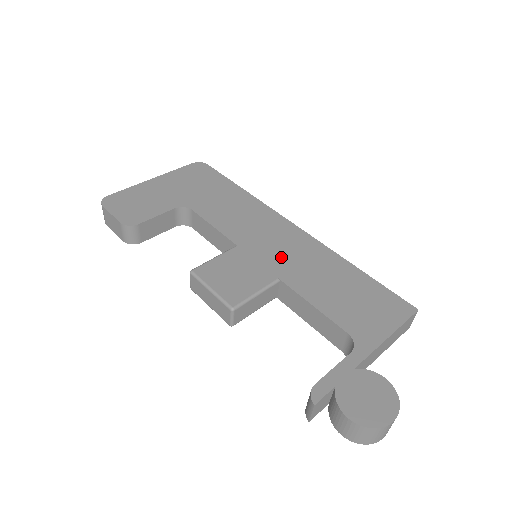
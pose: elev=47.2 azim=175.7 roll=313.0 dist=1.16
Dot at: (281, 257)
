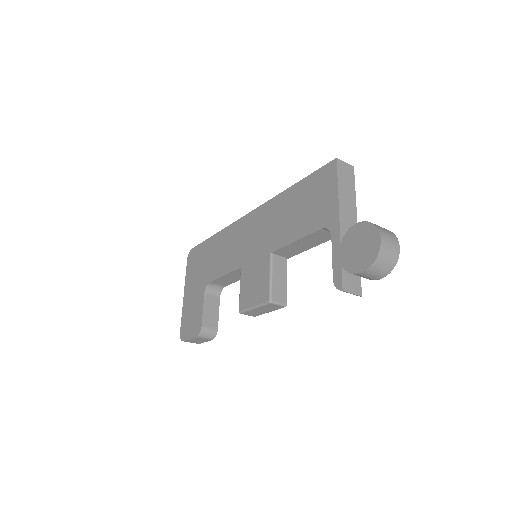
Dot at: (260, 241)
